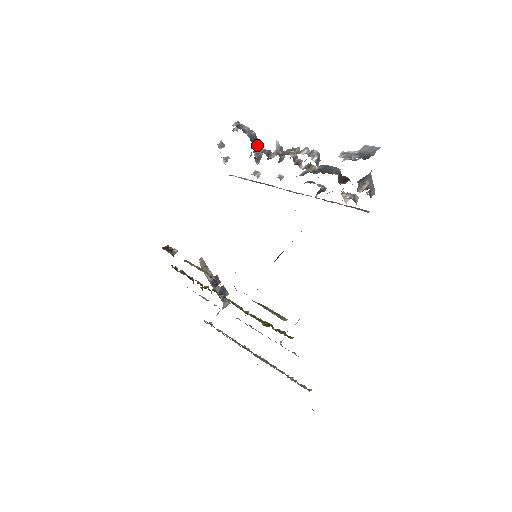
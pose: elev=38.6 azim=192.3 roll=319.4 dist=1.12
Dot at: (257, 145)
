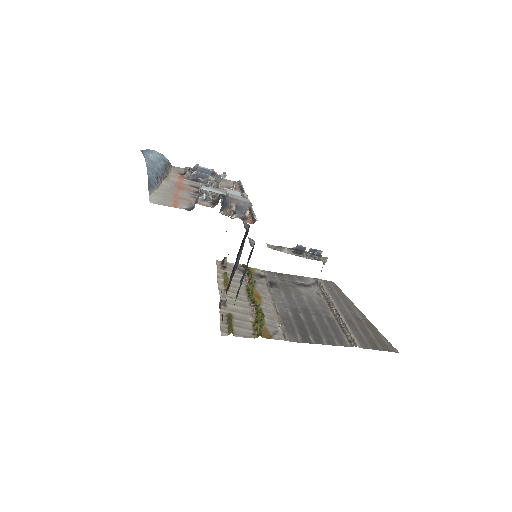
Dot at: (205, 177)
